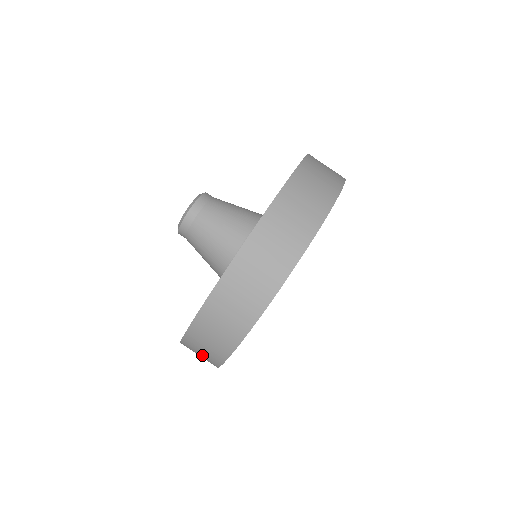
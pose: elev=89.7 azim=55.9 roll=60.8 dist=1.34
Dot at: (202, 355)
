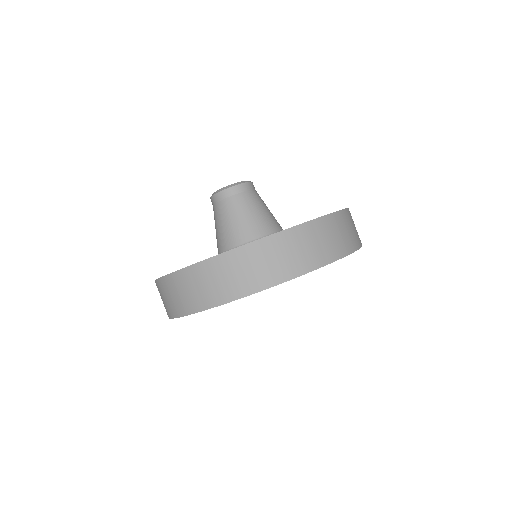
Dot at: occluded
